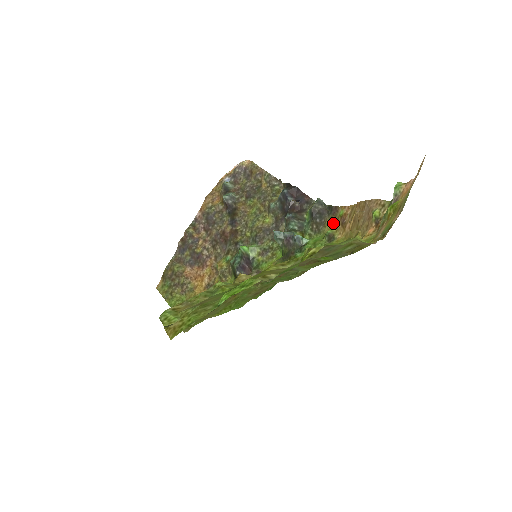
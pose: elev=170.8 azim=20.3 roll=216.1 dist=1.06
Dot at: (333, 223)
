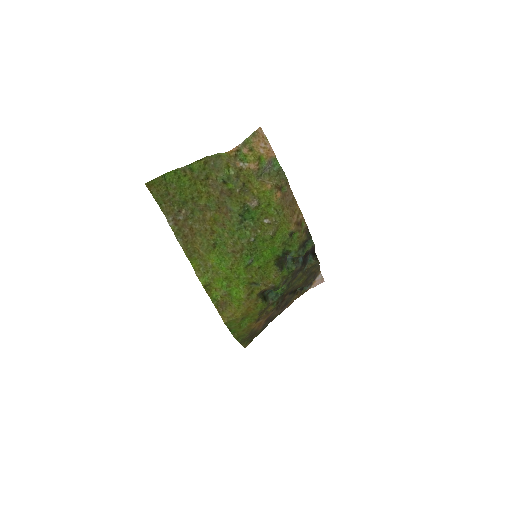
Dot at: (302, 234)
